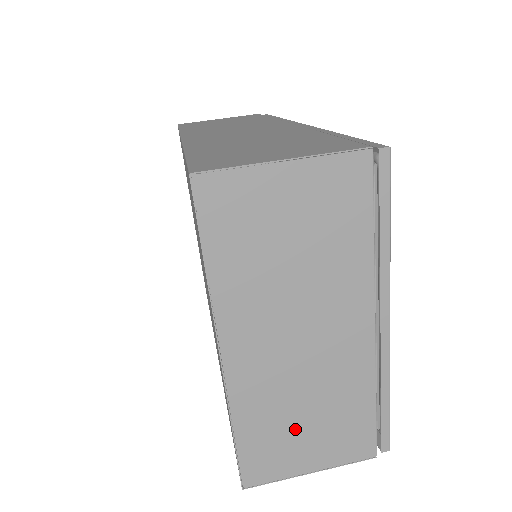
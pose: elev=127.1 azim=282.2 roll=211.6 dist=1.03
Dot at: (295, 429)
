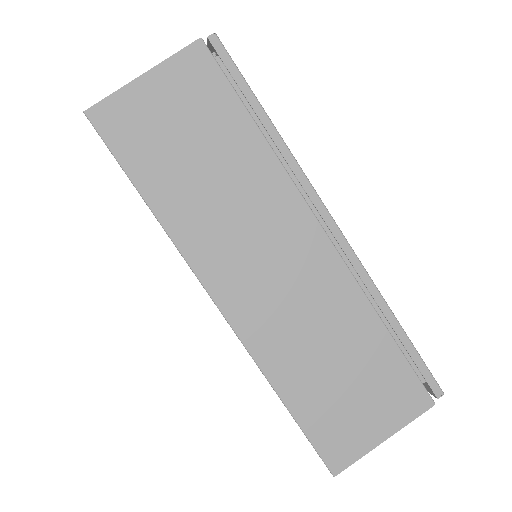
Dot at: occluded
